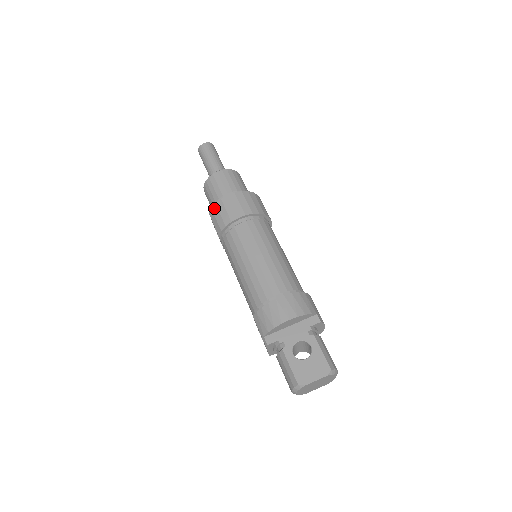
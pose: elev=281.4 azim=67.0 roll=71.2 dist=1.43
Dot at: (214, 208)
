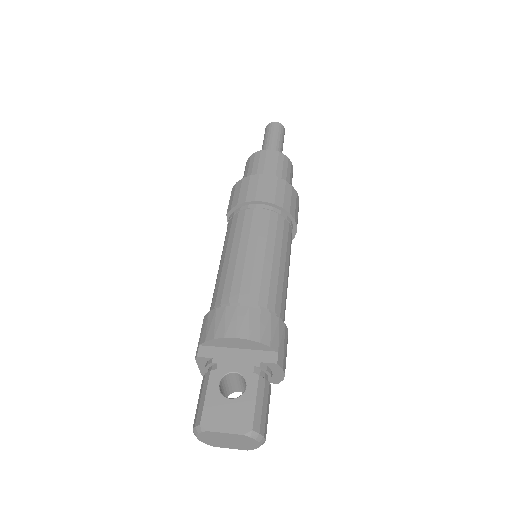
Dot at: (239, 182)
